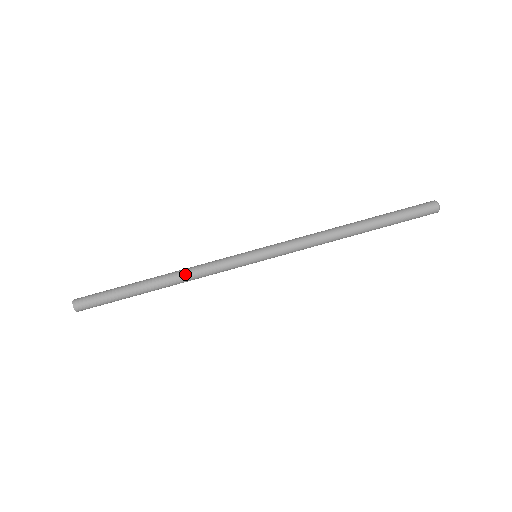
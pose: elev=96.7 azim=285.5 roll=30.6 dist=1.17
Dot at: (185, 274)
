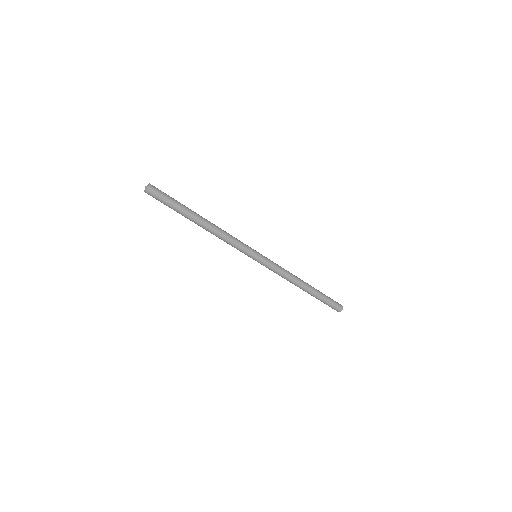
Dot at: (217, 235)
